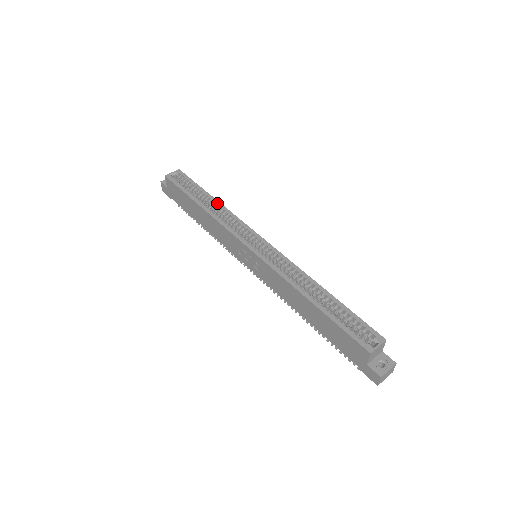
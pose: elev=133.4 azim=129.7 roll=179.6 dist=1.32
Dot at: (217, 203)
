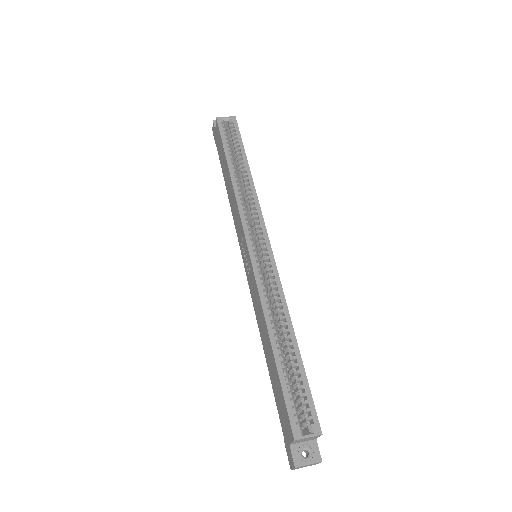
Dot at: (249, 176)
